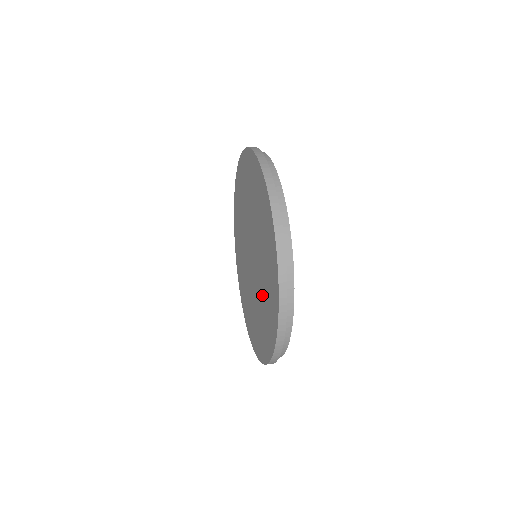
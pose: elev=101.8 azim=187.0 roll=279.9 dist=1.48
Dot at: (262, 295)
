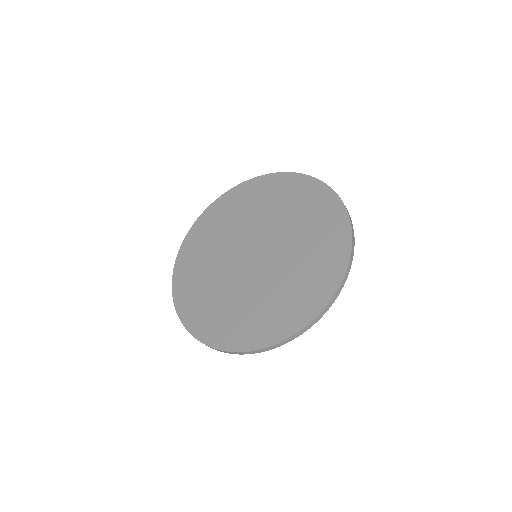
Dot at: (253, 299)
